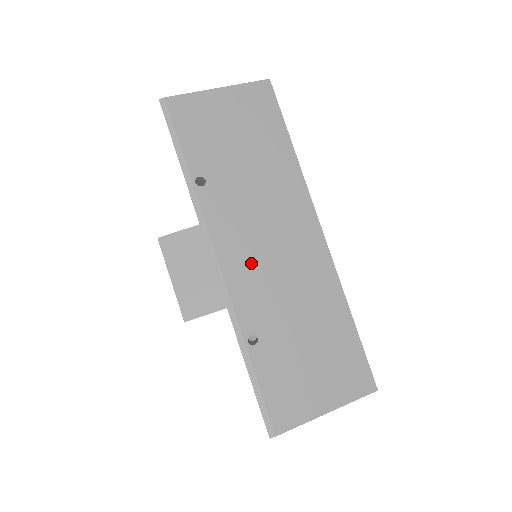
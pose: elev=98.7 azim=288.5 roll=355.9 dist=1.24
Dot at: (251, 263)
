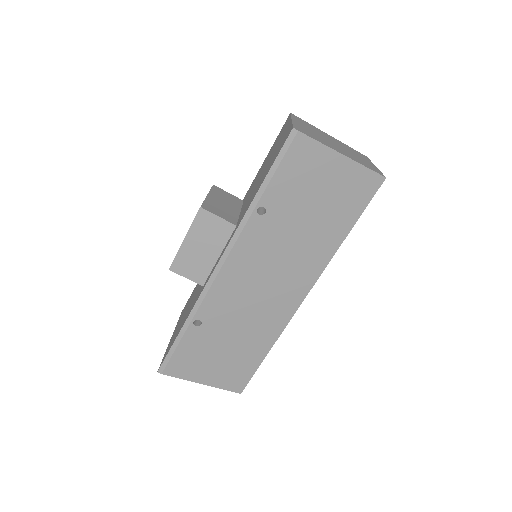
Dot at: (241, 283)
